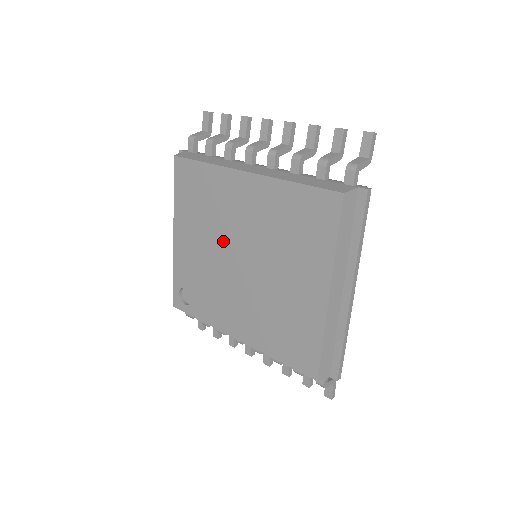
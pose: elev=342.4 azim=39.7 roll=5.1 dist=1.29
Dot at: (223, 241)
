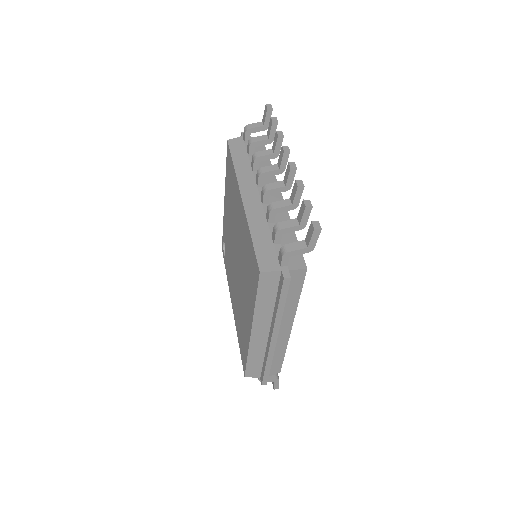
Dot at: (233, 233)
